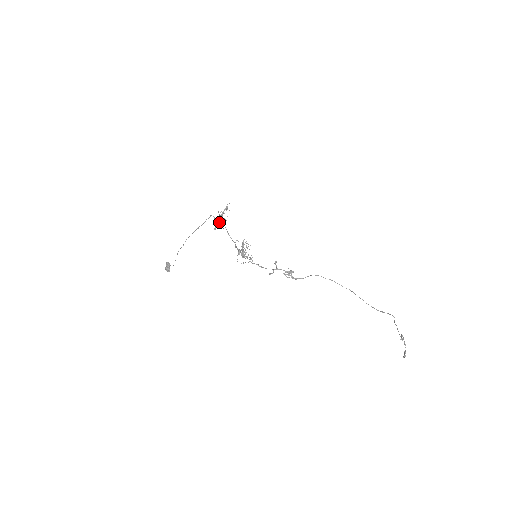
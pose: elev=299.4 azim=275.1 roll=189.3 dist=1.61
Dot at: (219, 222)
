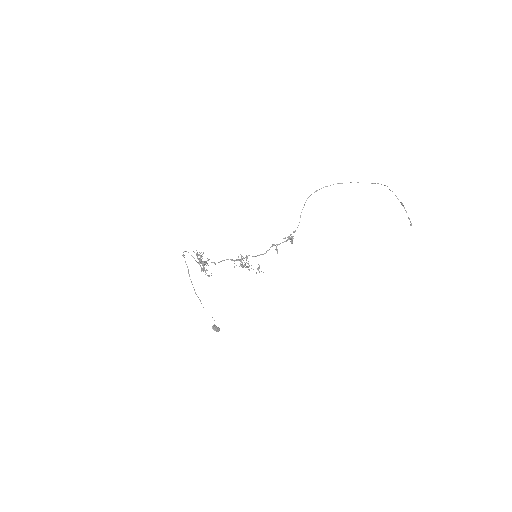
Dot at: occluded
